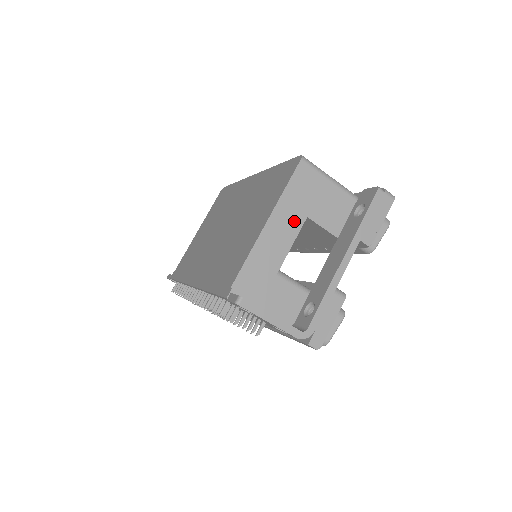
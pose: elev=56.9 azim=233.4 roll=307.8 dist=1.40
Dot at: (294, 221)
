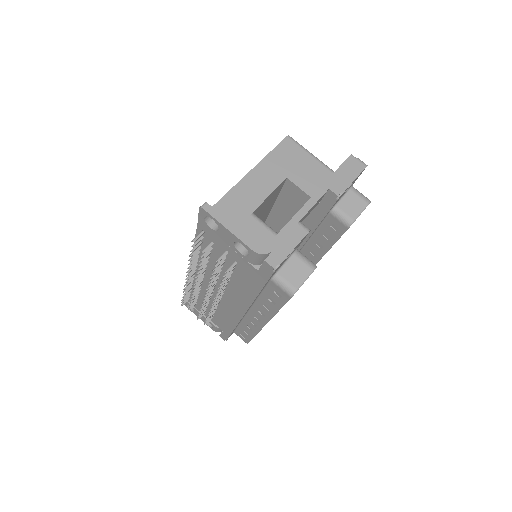
Dot at: (274, 178)
